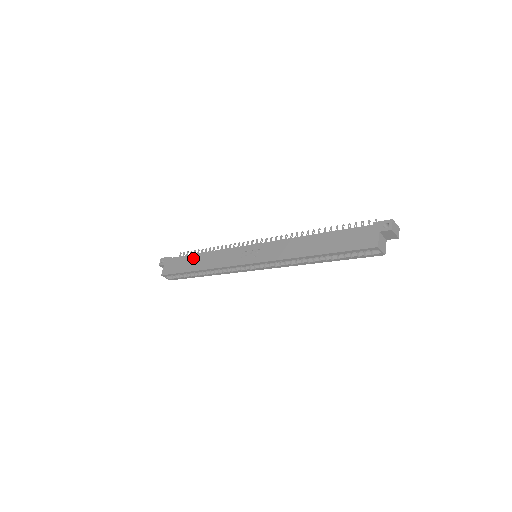
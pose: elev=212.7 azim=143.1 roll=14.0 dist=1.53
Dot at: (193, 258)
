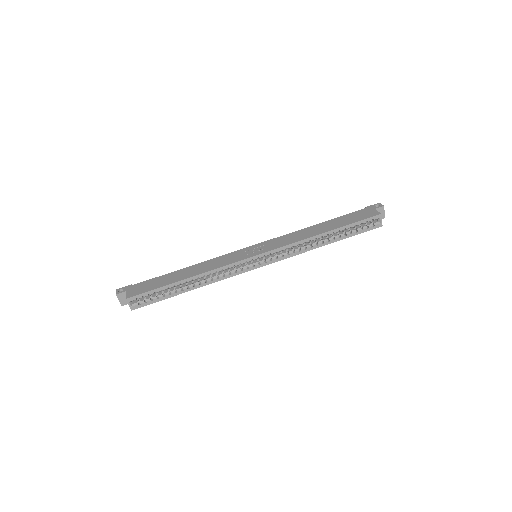
Dot at: (173, 274)
